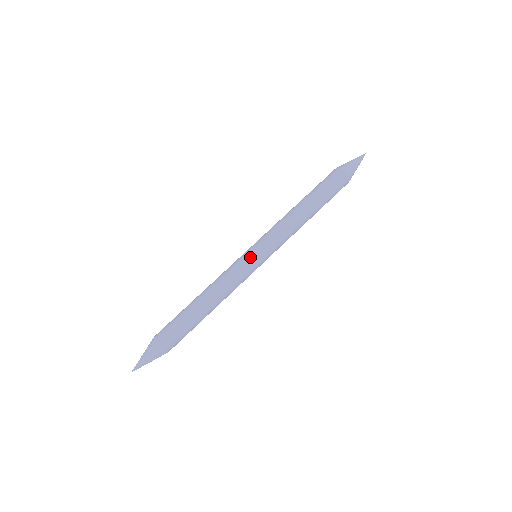
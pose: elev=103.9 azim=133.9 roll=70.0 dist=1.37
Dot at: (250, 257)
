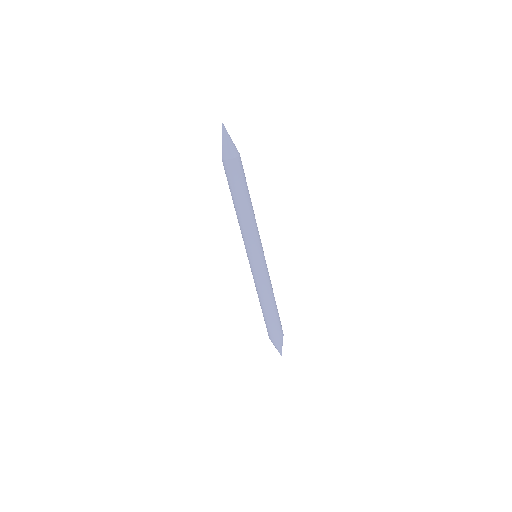
Dot at: (262, 263)
